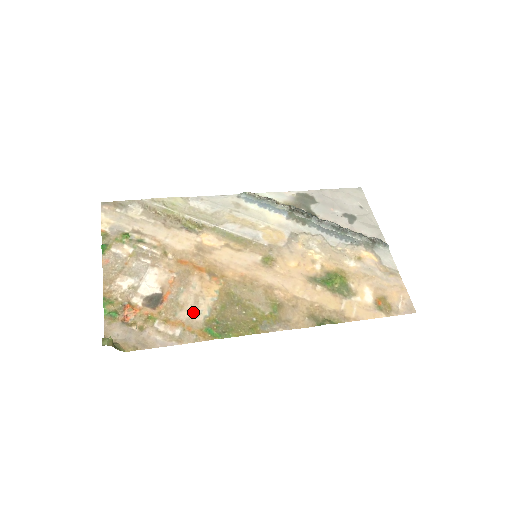
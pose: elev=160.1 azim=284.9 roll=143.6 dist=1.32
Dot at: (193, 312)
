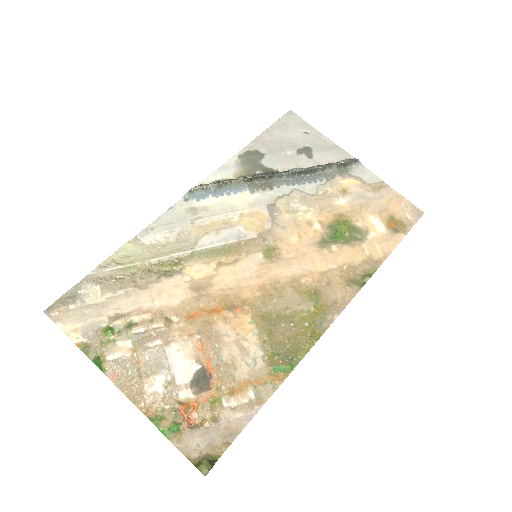
Dot at: (248, 362)
